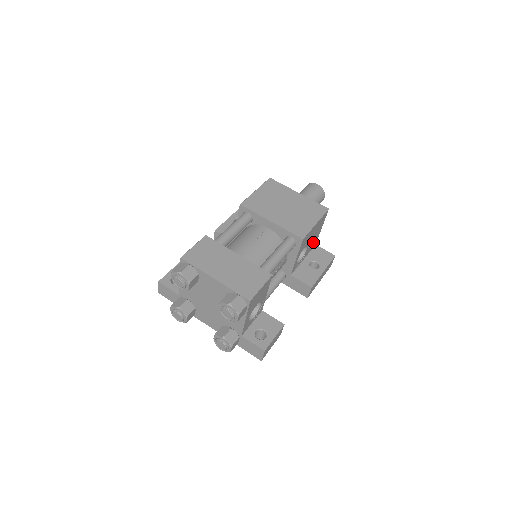
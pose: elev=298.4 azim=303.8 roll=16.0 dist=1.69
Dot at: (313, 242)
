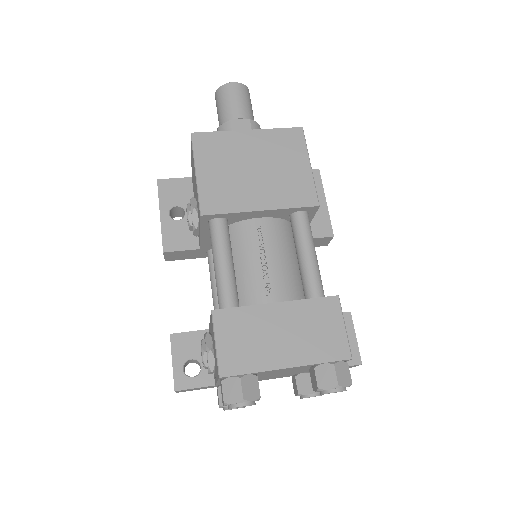
Dot at: occluded
